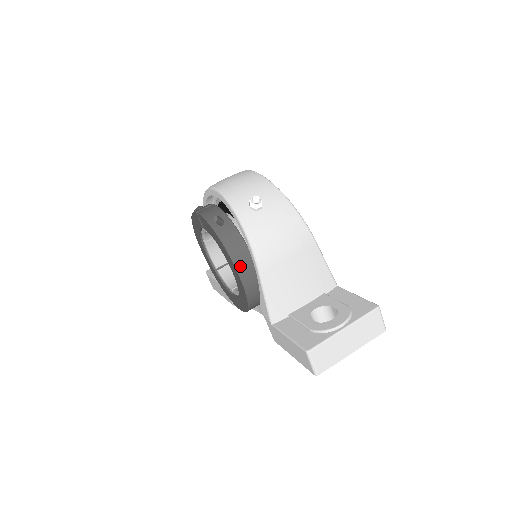
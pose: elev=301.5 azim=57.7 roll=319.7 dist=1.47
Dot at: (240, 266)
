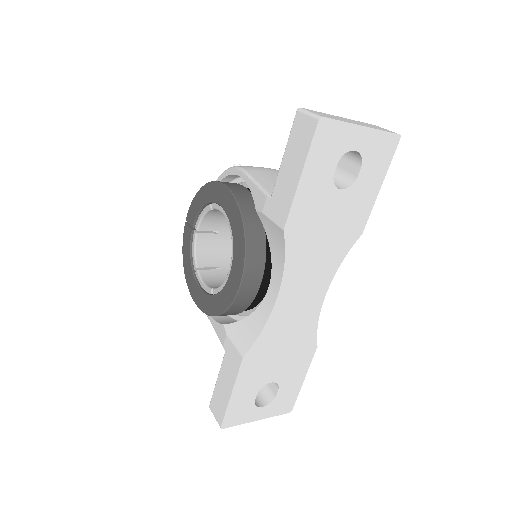
Dot at: (225, 183)
